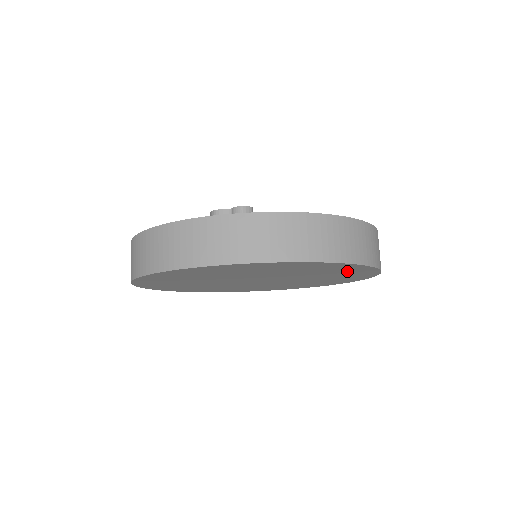
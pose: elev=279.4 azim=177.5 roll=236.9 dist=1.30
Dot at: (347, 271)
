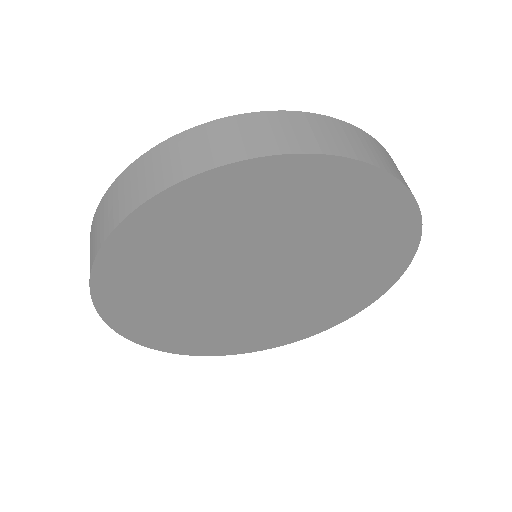
Dot at: (369, 281)
